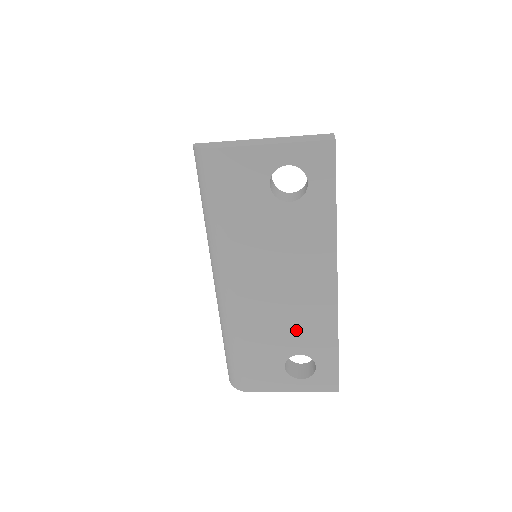
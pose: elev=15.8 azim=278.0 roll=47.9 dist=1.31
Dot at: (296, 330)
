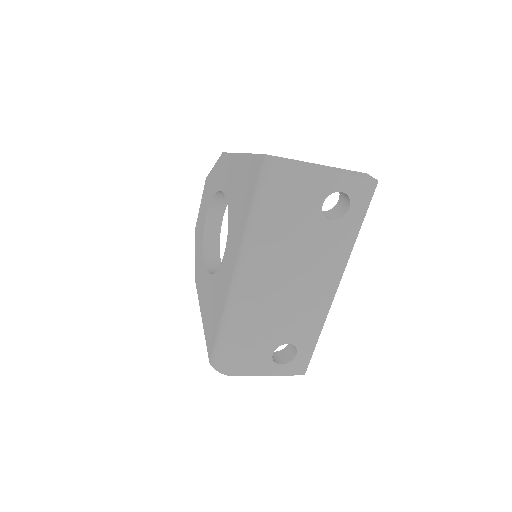
Dot at: (294, 323)
